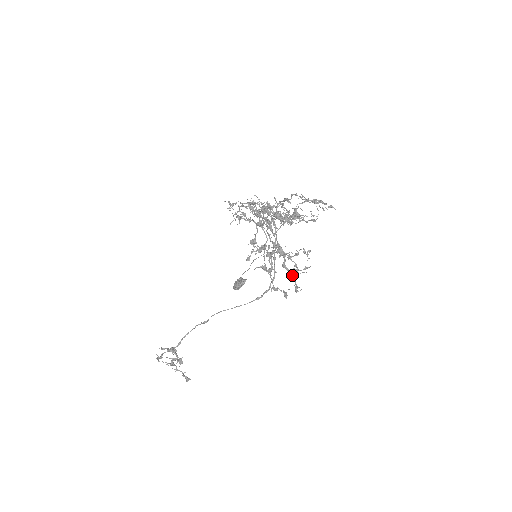
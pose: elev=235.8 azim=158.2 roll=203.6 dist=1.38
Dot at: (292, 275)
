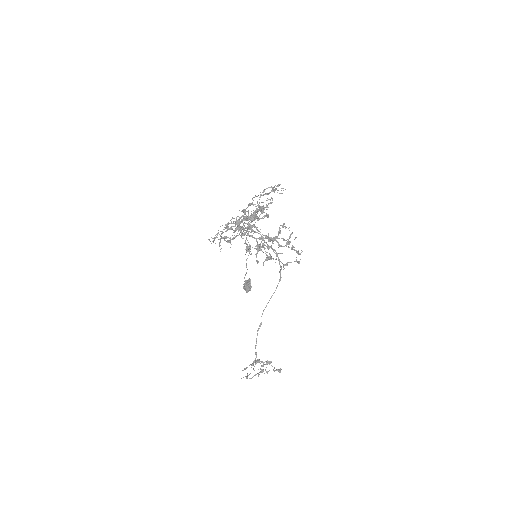
Dot at: occluded
